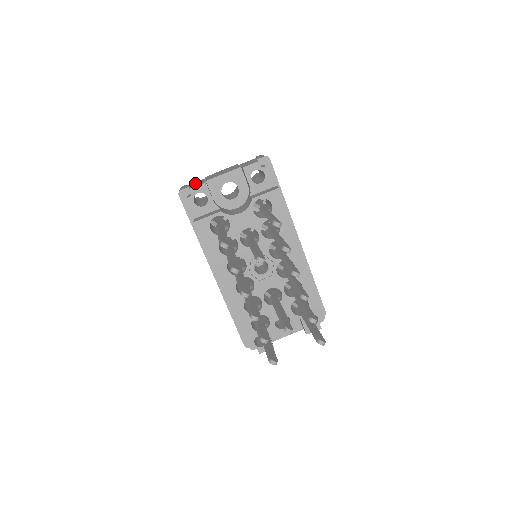
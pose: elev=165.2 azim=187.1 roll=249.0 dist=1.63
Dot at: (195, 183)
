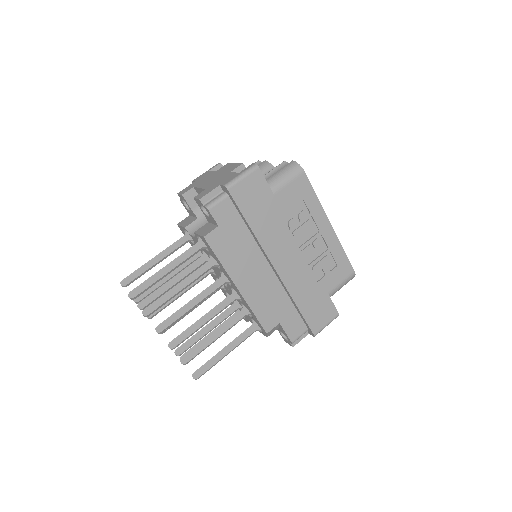
Dot at: (202, 178)
